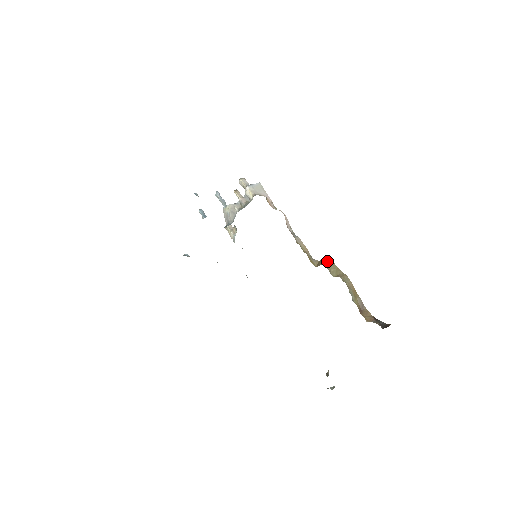
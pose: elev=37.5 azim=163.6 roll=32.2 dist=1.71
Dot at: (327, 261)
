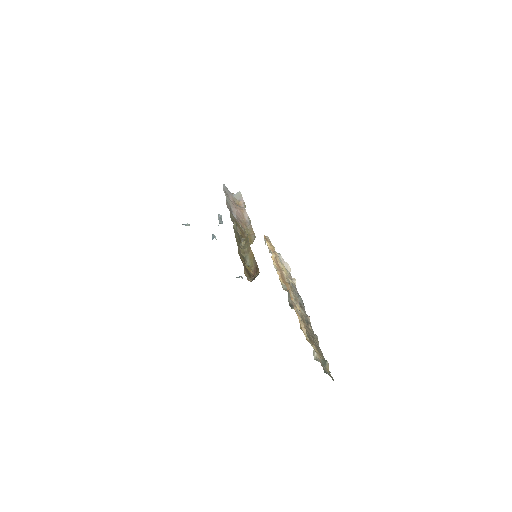
Dot at: occluded
